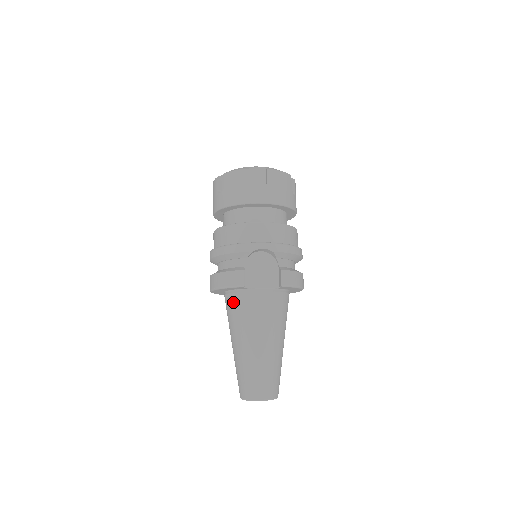
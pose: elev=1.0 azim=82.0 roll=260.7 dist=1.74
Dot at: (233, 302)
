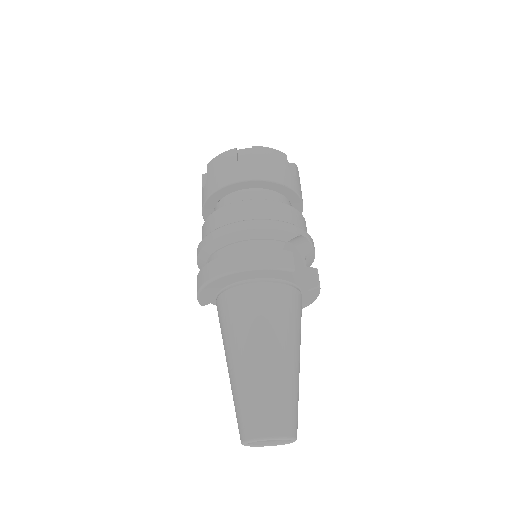
Dot at: (260, 294)
